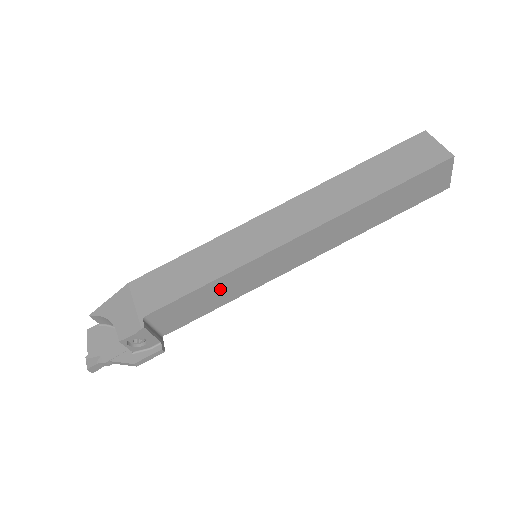
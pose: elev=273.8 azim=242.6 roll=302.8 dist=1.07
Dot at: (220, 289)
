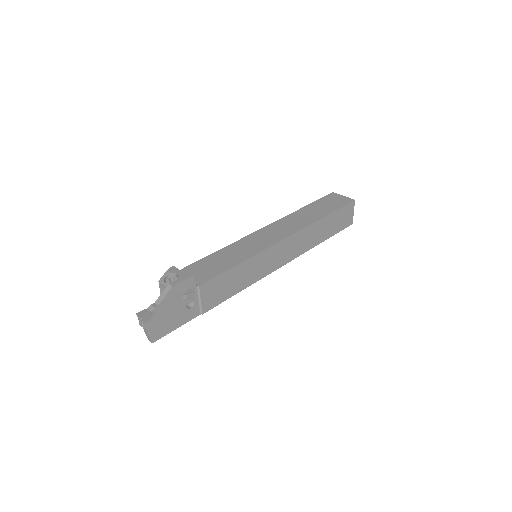
Dot at: (228, 255)
